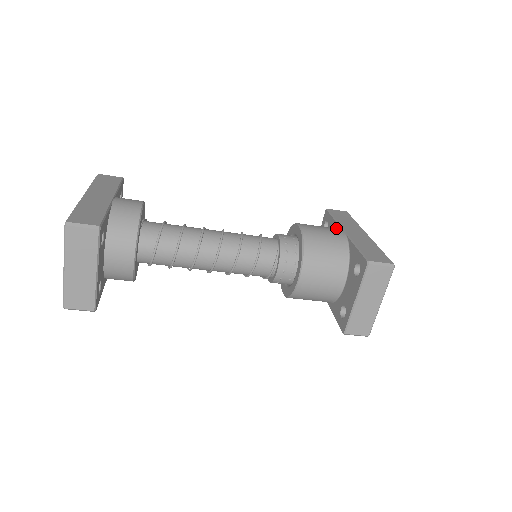
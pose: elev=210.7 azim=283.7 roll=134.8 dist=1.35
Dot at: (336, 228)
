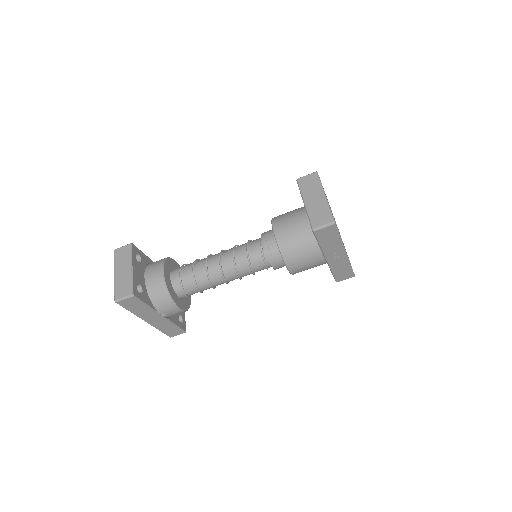
Dot at: occluded
